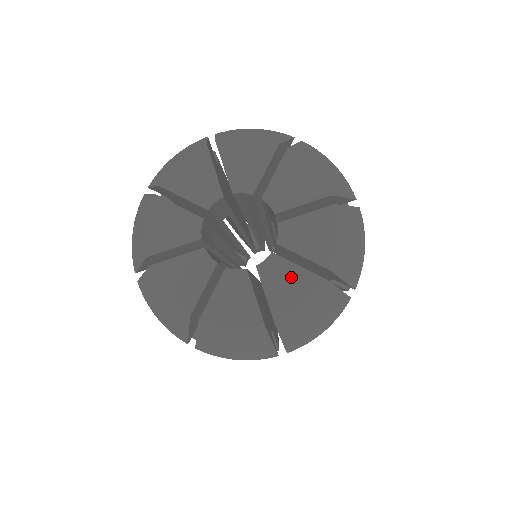
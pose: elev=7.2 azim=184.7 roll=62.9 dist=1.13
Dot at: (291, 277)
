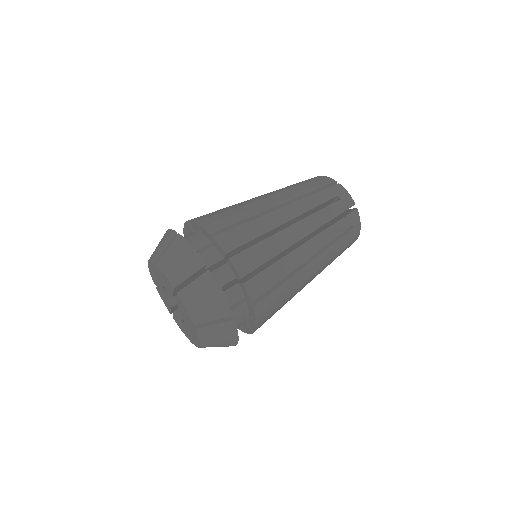
Dot at: (191, 327)
